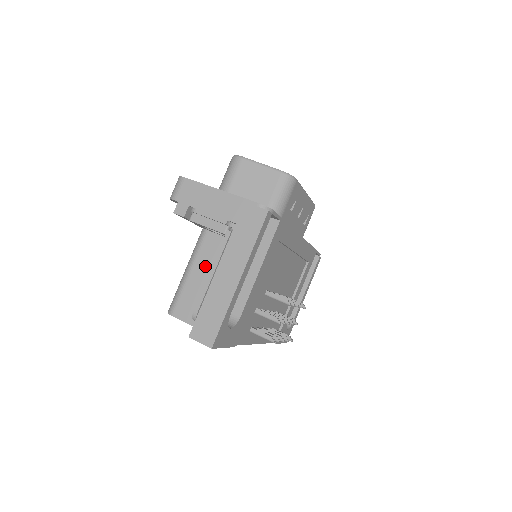
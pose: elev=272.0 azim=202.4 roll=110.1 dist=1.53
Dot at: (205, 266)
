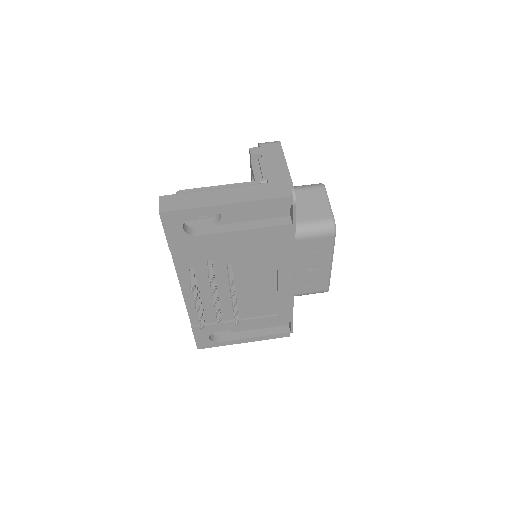
Dot at: occluded
